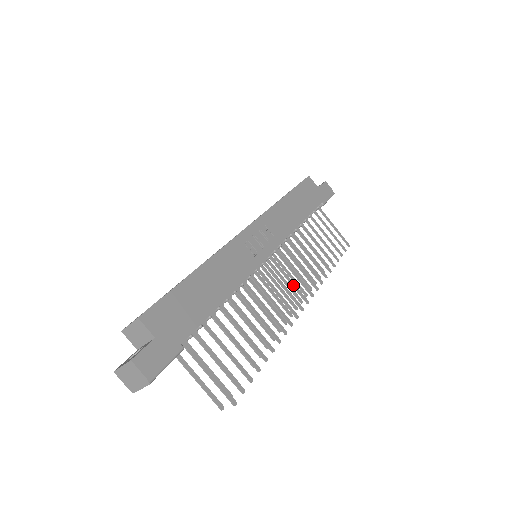
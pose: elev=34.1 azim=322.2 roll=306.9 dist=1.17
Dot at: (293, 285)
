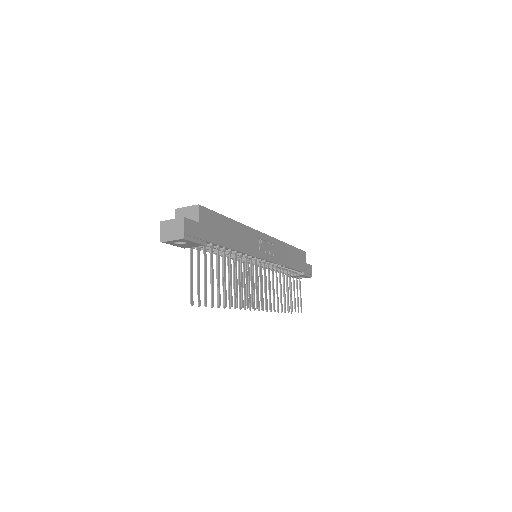
Dot at: (265, 291)
